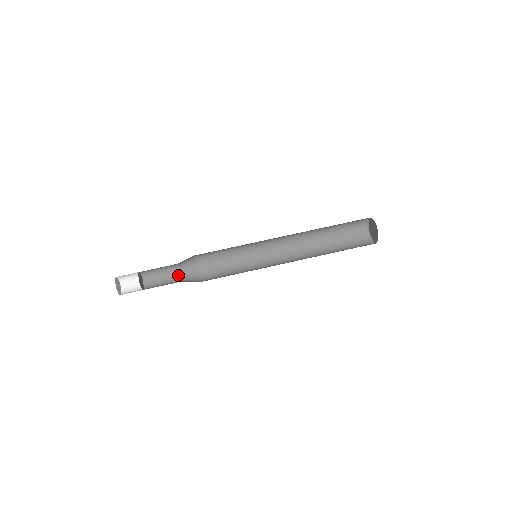
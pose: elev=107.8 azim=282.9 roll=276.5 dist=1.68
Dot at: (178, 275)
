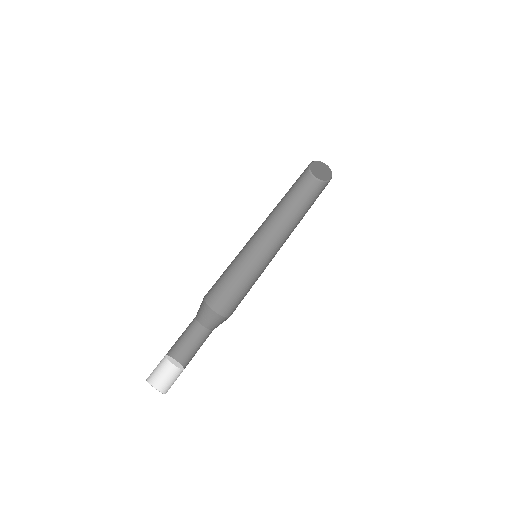
Dot at: (202, 330)
